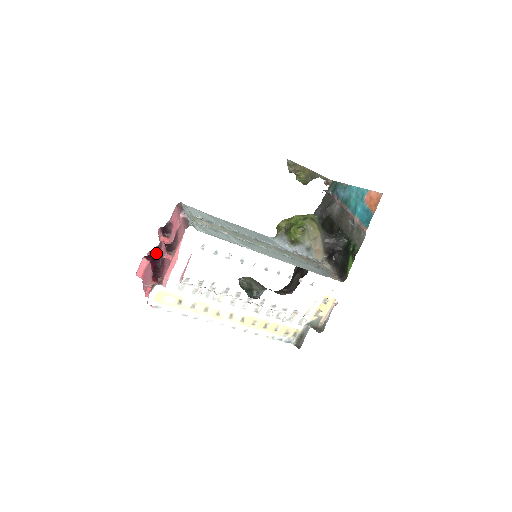
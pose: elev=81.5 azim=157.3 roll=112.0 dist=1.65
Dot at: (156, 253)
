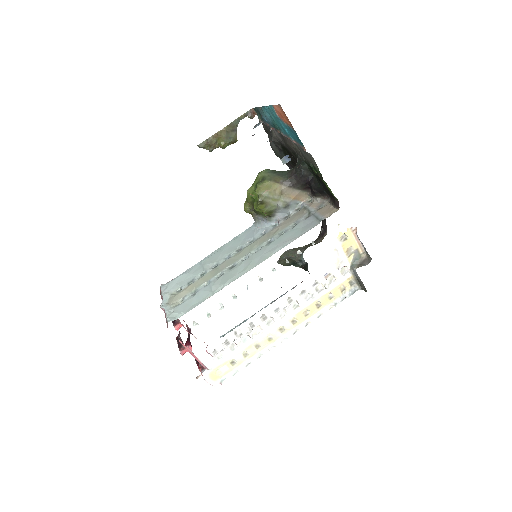
Dot at: occluded
